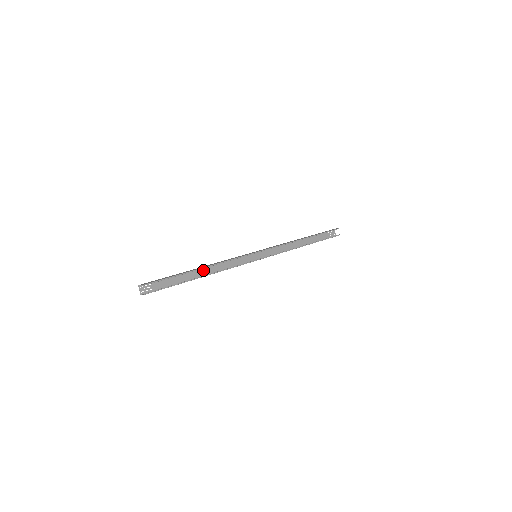
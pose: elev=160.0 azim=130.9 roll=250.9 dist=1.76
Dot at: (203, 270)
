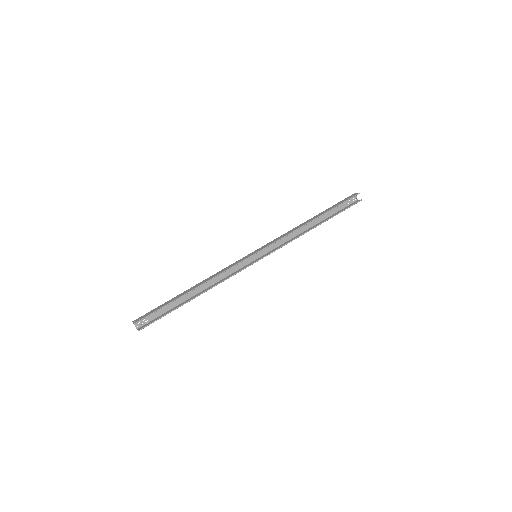
Dot at: (198, 287)
